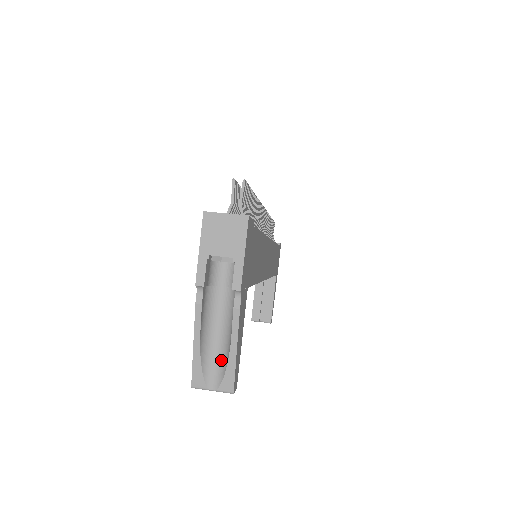
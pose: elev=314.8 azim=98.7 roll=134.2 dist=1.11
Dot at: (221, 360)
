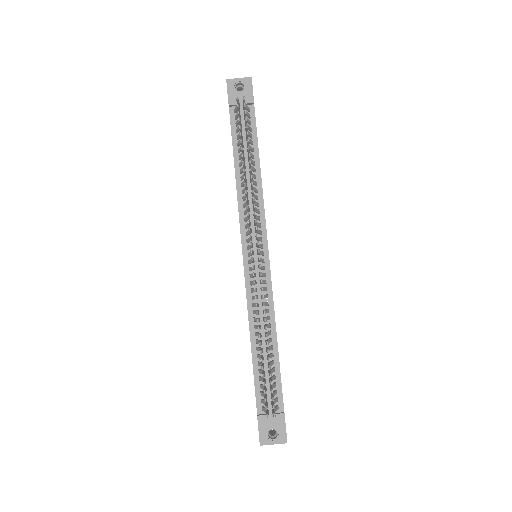
Dot at: occluded
